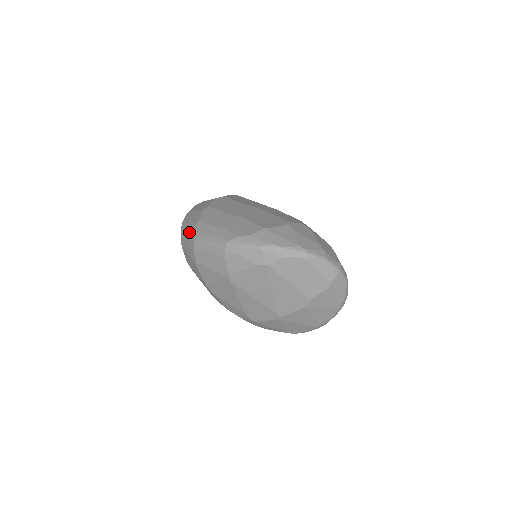
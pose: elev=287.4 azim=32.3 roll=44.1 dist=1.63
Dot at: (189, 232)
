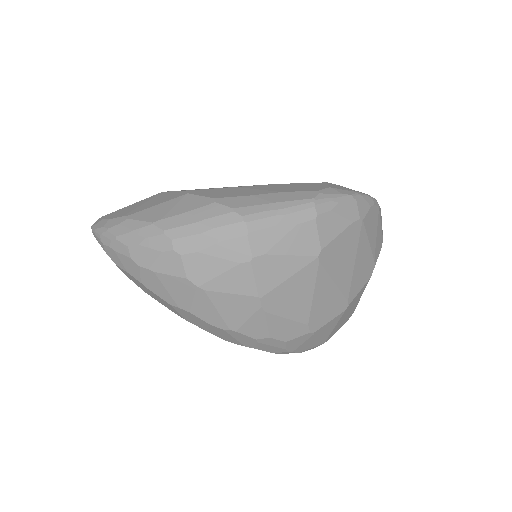
Dot at: (210, 218)
